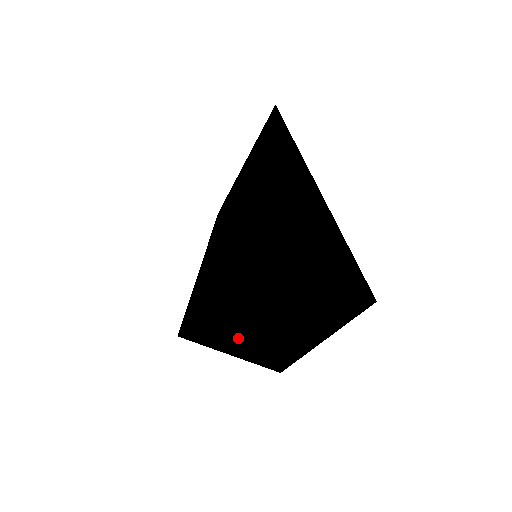
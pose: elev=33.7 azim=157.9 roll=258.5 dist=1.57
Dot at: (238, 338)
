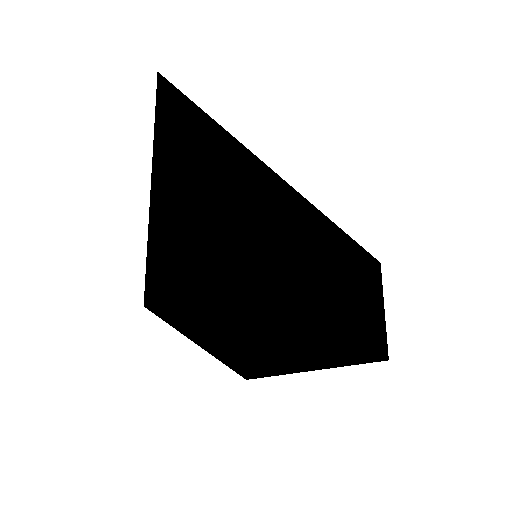
Dot at: (297, 359)
